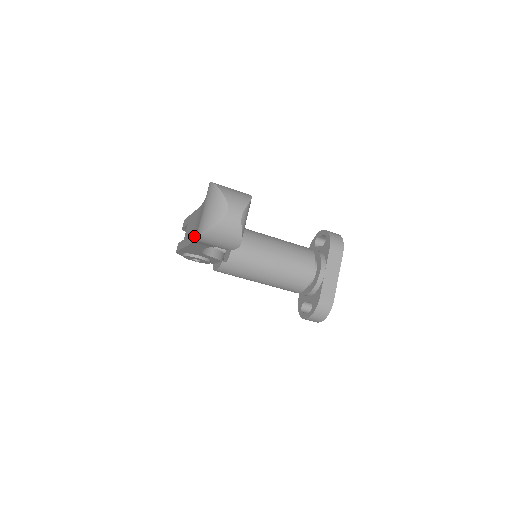
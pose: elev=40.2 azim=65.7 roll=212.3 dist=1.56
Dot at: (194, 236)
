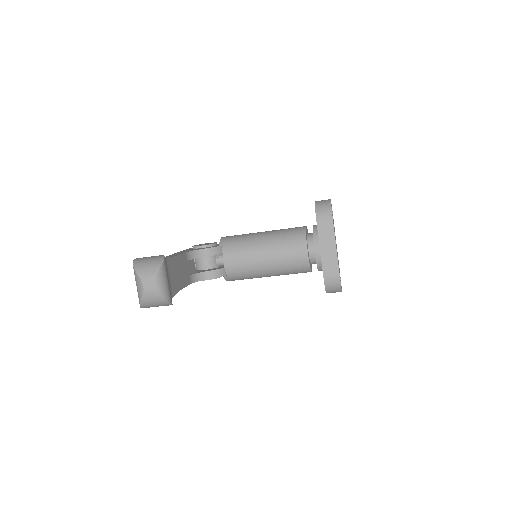
Dot at: occluded
